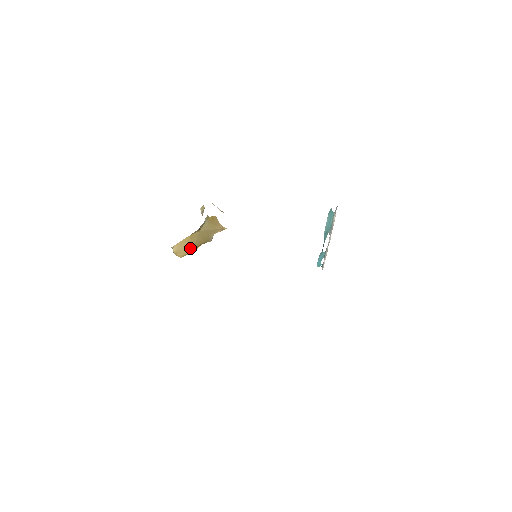
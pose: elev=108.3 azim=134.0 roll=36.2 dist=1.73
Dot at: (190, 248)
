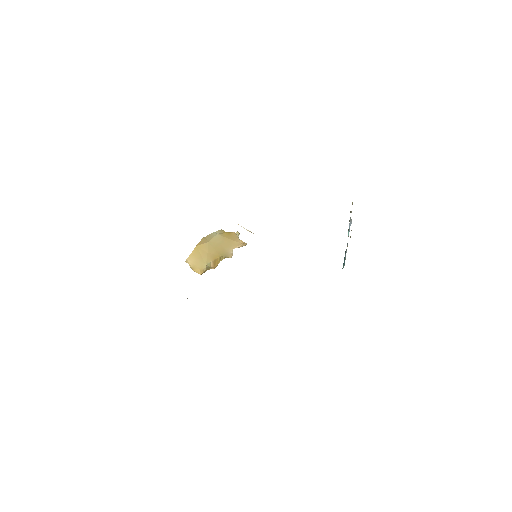
Dot at: (204, 262)
